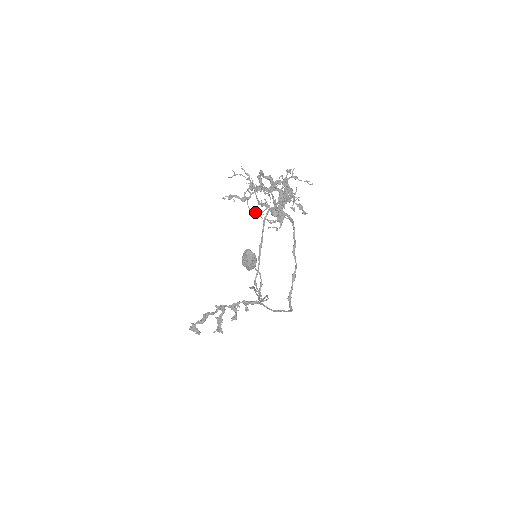
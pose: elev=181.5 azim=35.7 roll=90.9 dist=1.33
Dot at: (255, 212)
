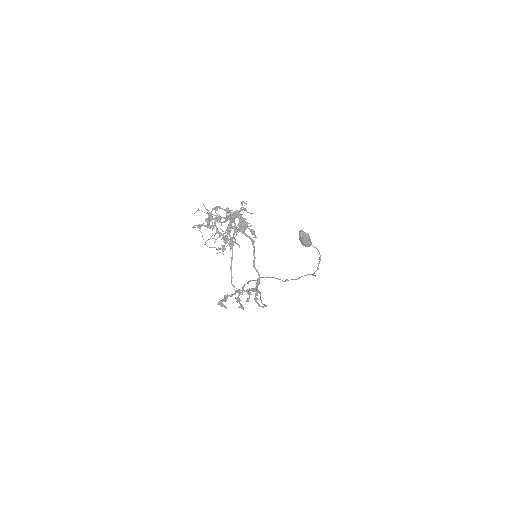
Dot at: (205, 242)
